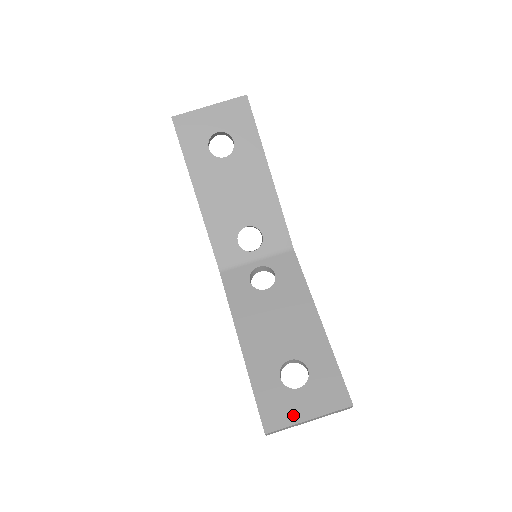
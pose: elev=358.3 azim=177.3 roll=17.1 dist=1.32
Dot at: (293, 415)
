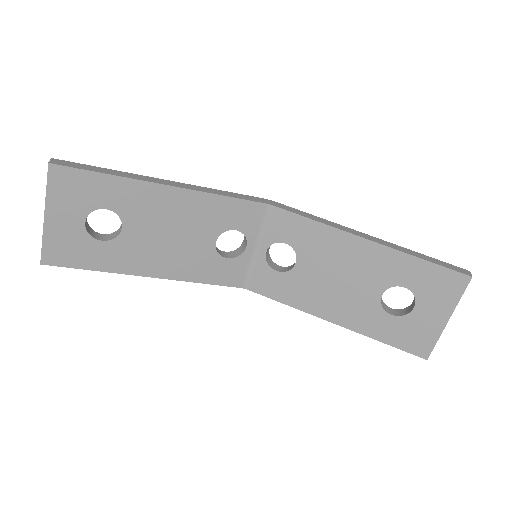
Dot at: (432, 329)
